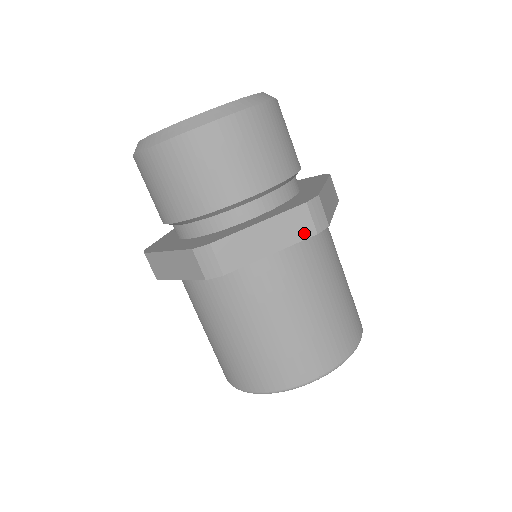
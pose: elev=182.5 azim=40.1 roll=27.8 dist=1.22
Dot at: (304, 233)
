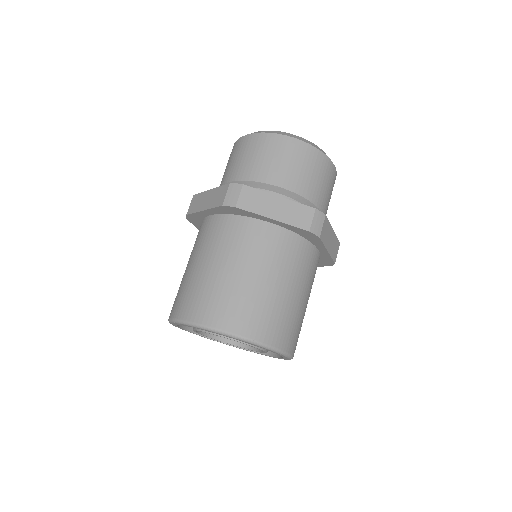
Dot at: (302, 224)
